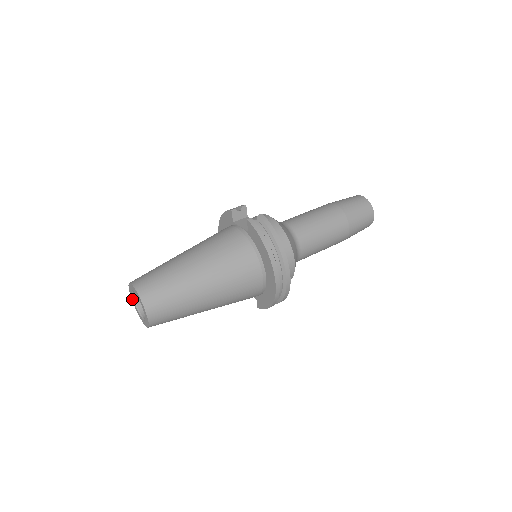
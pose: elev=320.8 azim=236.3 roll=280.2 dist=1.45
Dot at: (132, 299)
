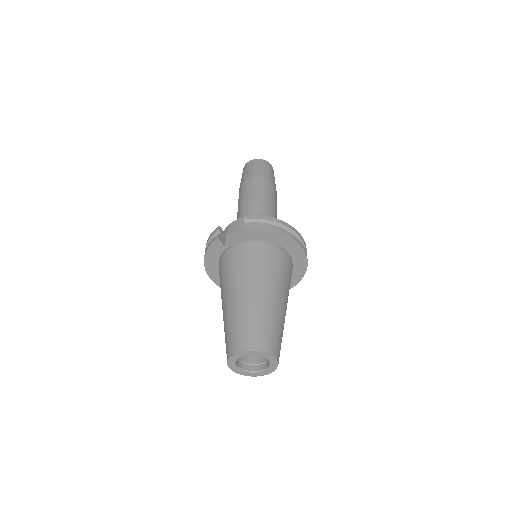
Dot at: (235, 371)
